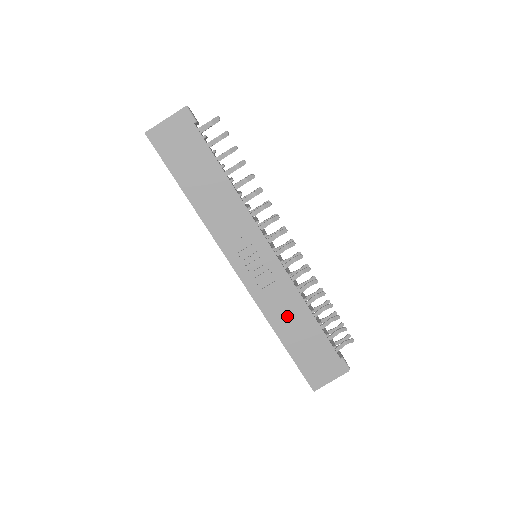
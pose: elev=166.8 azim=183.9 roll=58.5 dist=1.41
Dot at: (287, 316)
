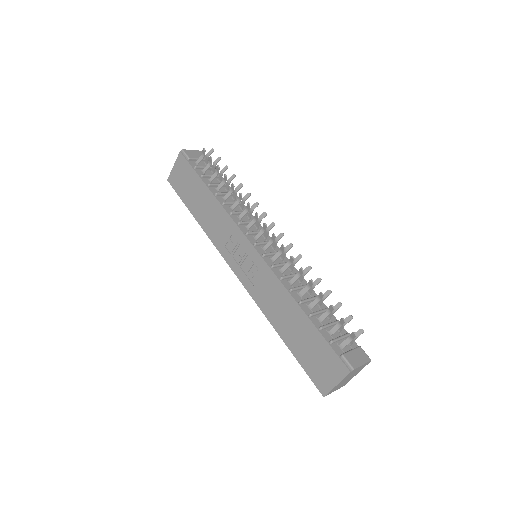
Dot at: (279, 310)
